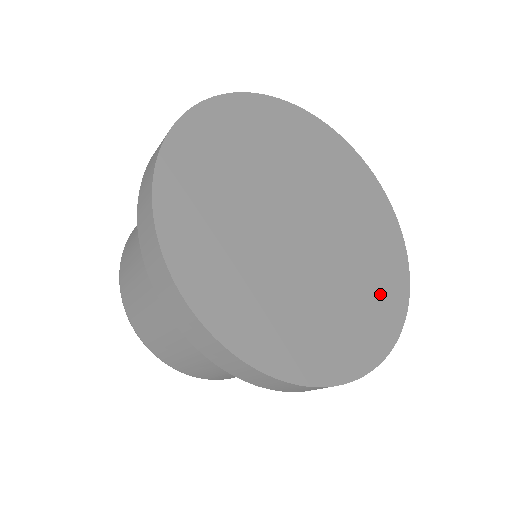
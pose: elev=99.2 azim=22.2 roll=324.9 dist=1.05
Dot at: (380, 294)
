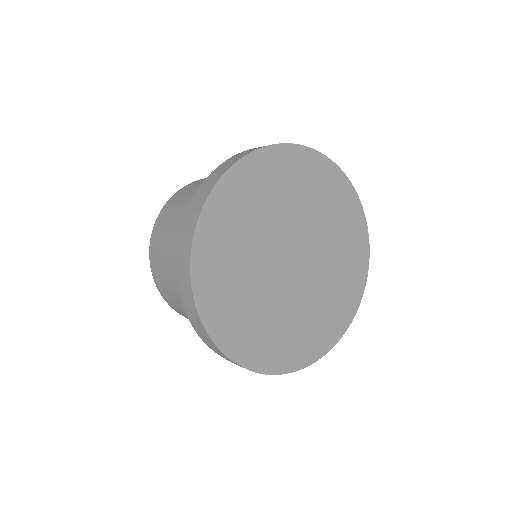
Dot at: (342, 297)
